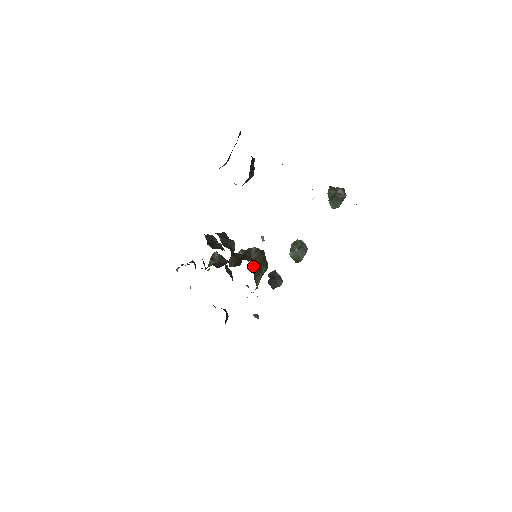
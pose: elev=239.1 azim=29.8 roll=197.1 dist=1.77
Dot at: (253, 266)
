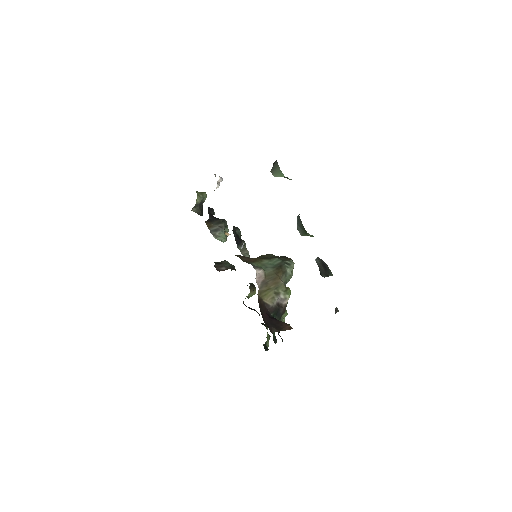
Dot at: (242, 257)
